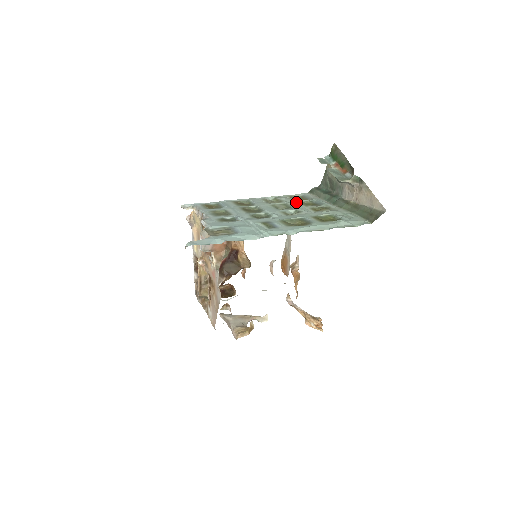
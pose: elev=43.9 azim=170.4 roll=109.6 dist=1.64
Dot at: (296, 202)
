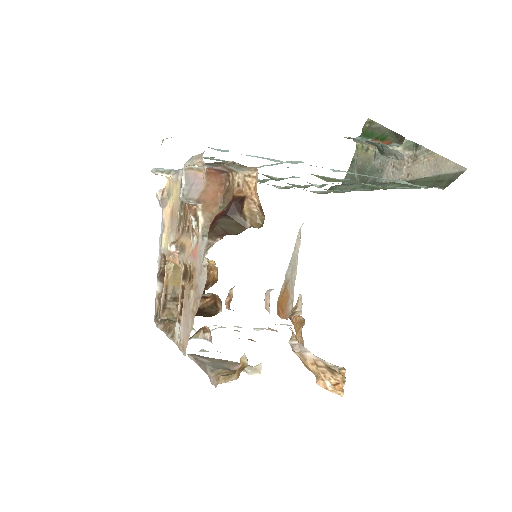
Dot at: occluded
